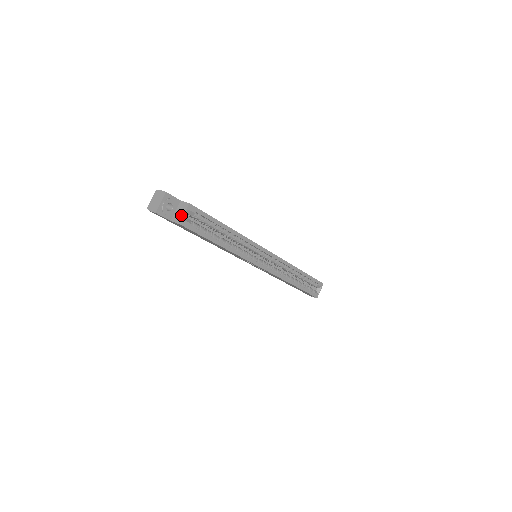
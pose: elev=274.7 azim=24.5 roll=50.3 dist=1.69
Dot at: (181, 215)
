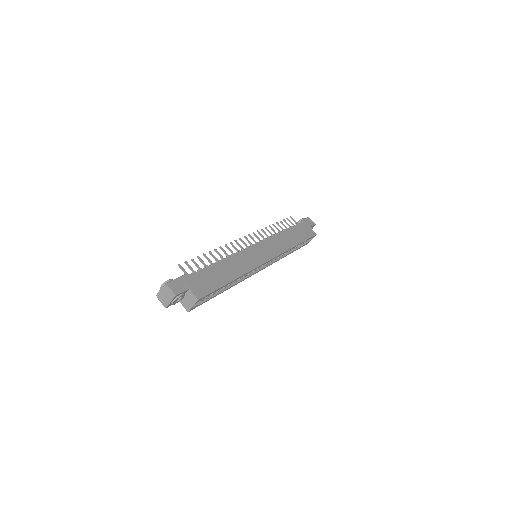
Dot at: (190, 305)
